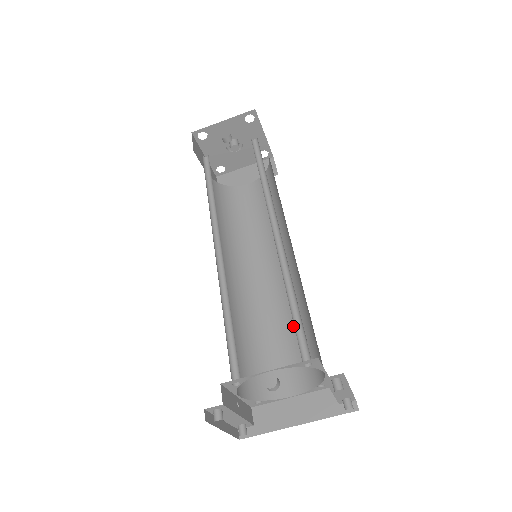
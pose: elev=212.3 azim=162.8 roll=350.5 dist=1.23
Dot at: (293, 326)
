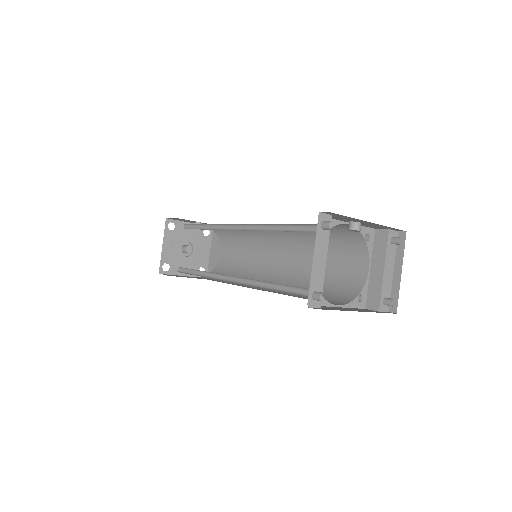
Dot at: occluded
